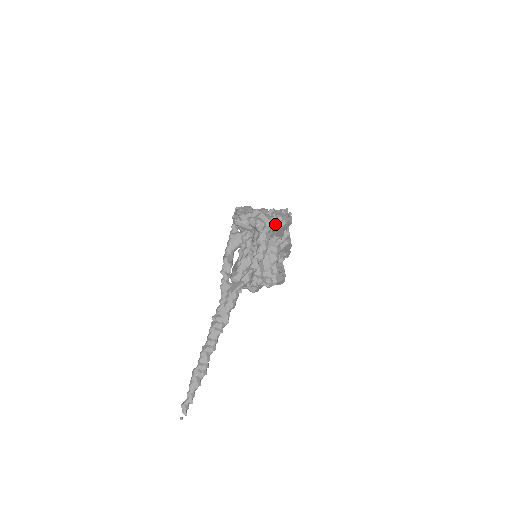
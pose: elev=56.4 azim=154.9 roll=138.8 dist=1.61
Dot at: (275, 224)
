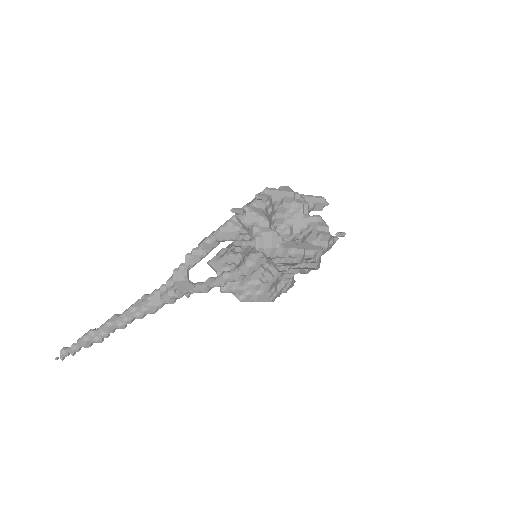
Dot at: (279, 256)
